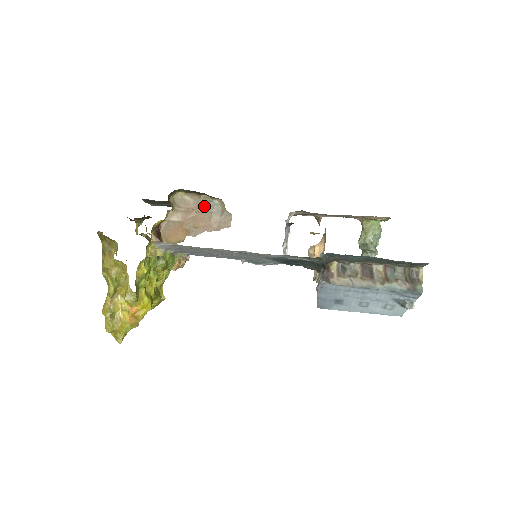
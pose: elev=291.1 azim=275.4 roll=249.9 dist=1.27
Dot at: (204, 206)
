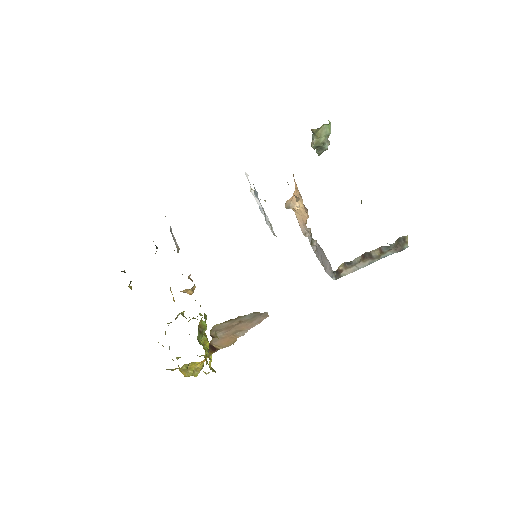
Dot at: (241, 320)
